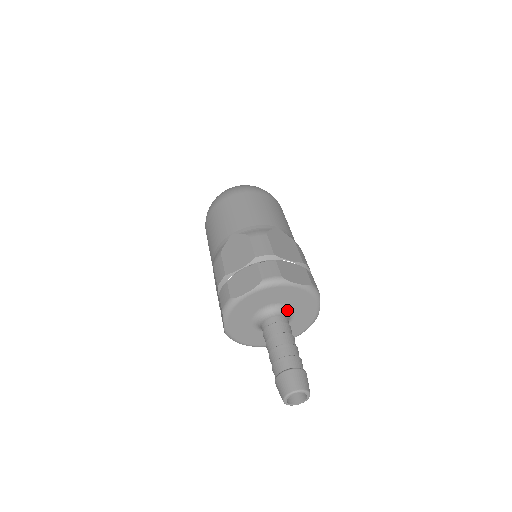
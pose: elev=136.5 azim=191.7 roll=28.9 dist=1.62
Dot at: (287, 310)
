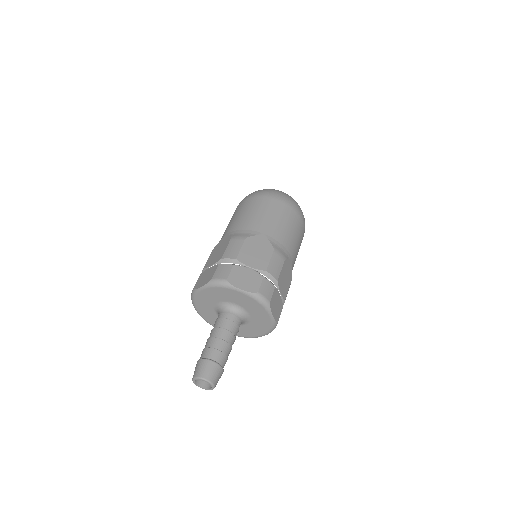
Dot at: (240, 310)
